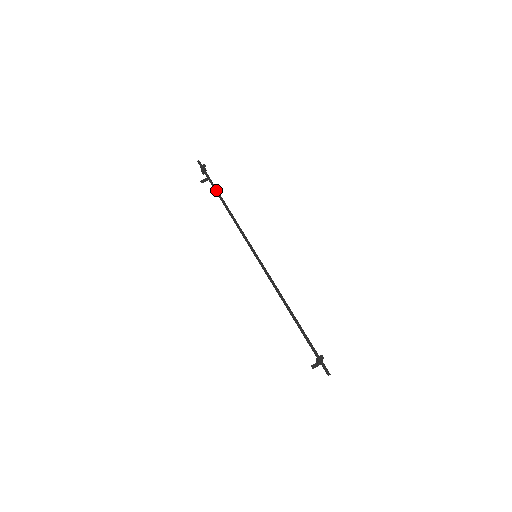
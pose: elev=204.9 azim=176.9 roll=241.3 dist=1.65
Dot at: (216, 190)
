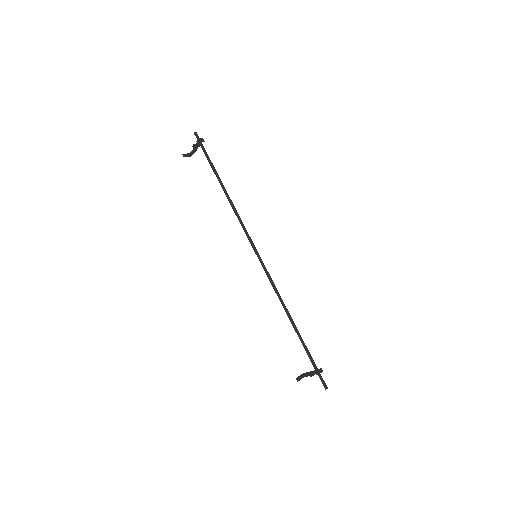
Dot at: (216, 172)
